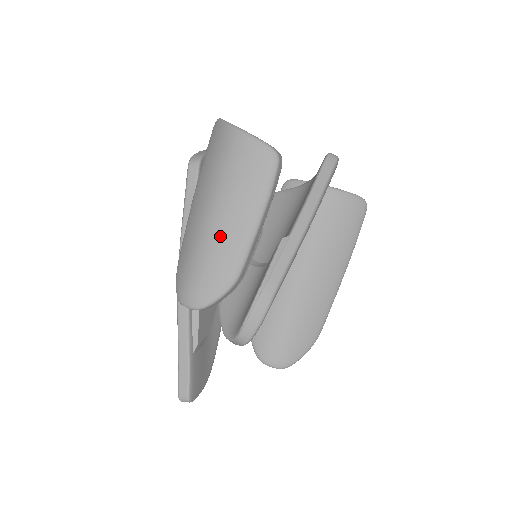
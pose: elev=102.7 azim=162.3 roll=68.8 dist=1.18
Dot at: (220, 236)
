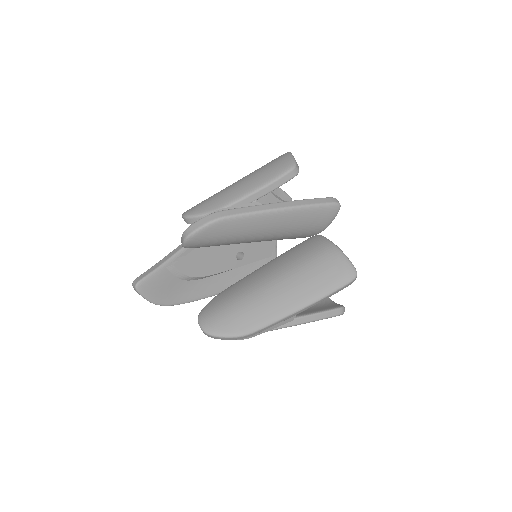
Dot at: (230, 189)
